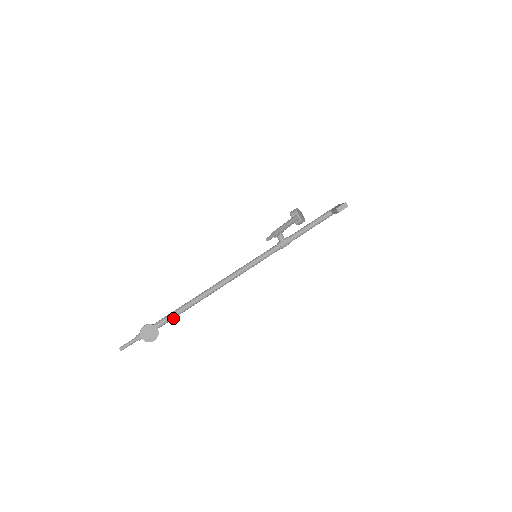
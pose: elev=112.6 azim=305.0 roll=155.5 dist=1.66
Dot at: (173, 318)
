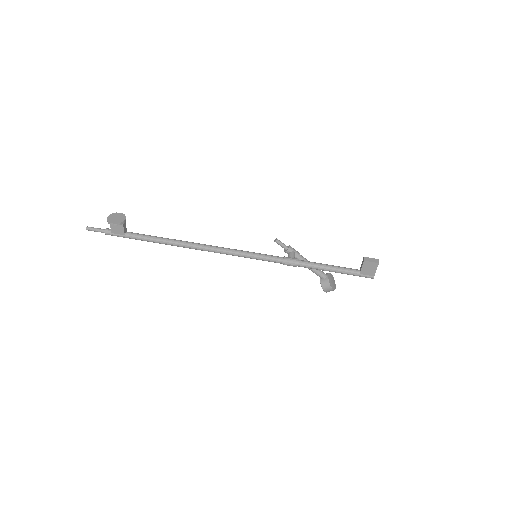
Dot at: (144, 239)
